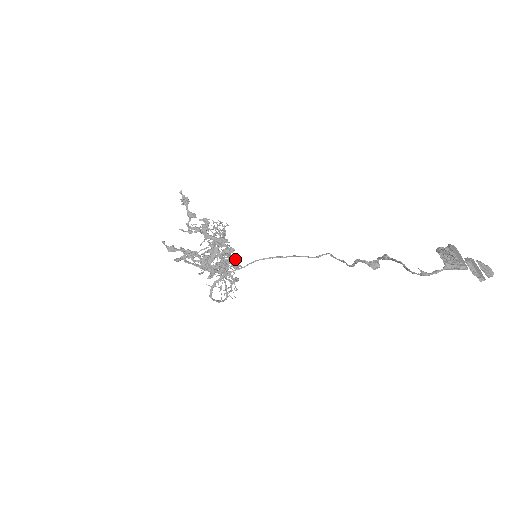
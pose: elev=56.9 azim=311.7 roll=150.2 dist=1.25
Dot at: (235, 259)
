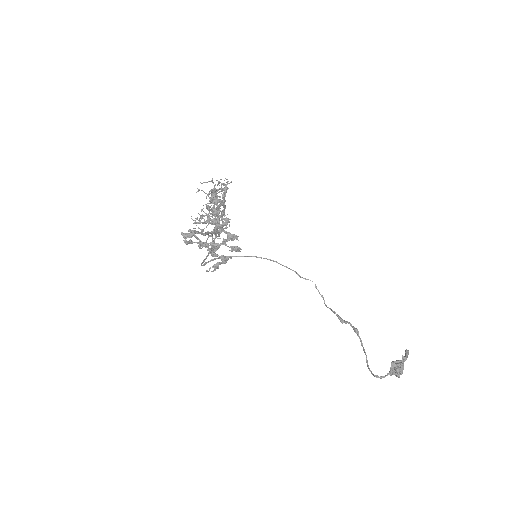
Dot at: occluded
